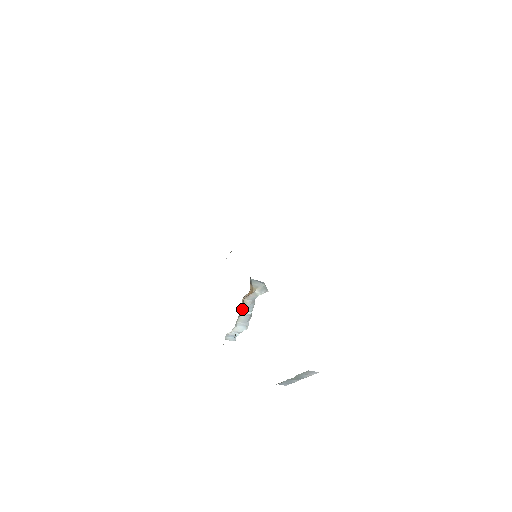
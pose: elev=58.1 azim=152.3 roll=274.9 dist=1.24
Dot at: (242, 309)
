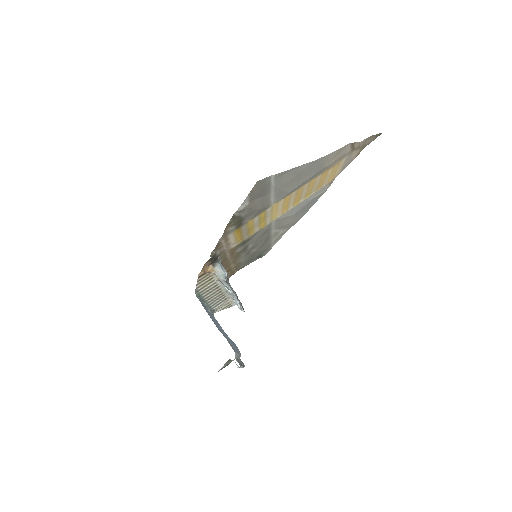
Dot at: (223, 284)
